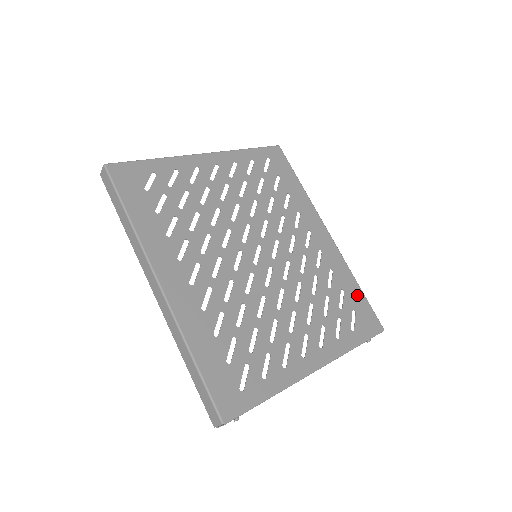
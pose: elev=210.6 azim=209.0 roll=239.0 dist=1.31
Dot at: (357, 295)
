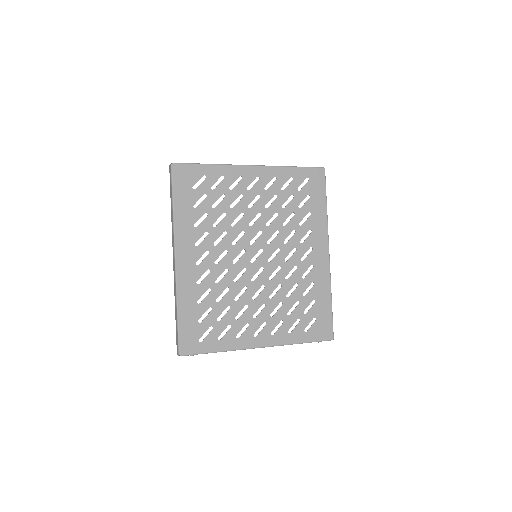
Dot at: (325, 308)
